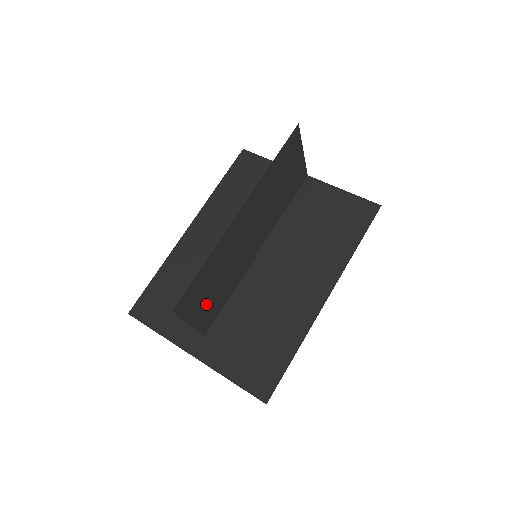
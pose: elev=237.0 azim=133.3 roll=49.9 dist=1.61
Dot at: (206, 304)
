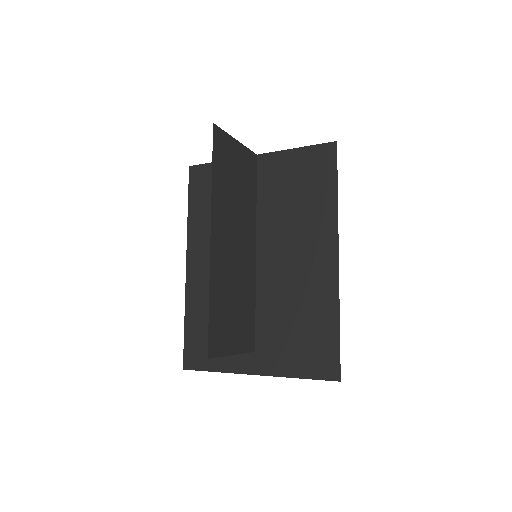
Dot at: (236, 328)
